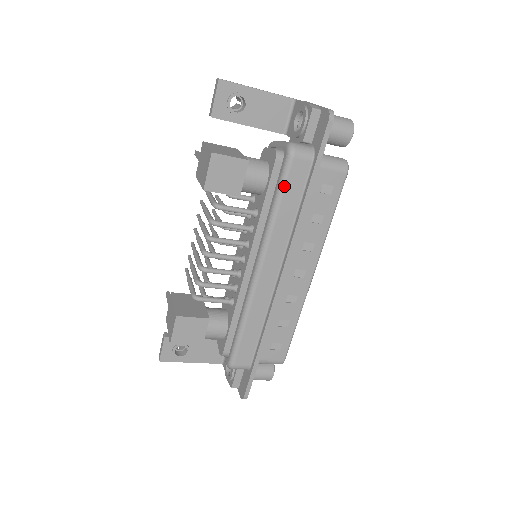
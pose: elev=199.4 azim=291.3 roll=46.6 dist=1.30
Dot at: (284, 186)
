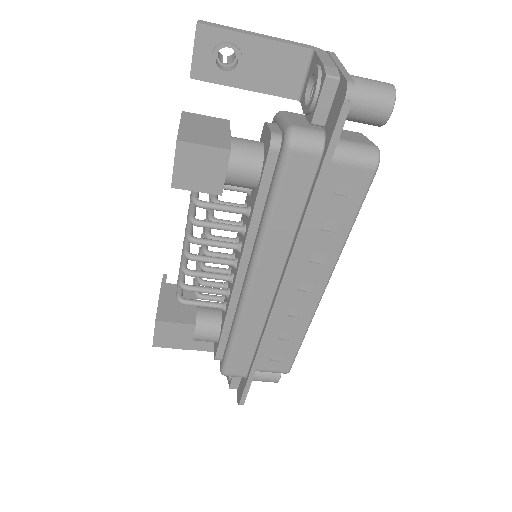
Dot at: (279, 188)
